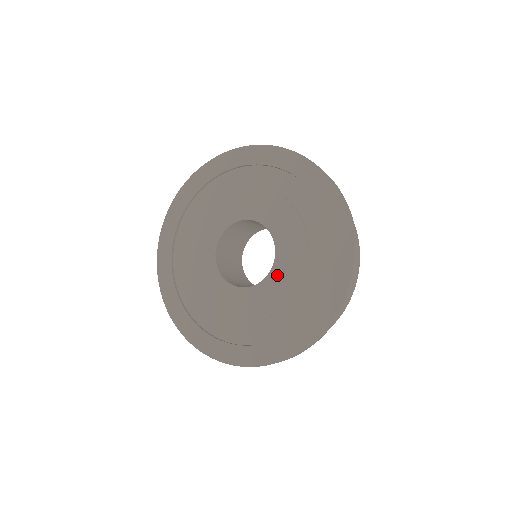
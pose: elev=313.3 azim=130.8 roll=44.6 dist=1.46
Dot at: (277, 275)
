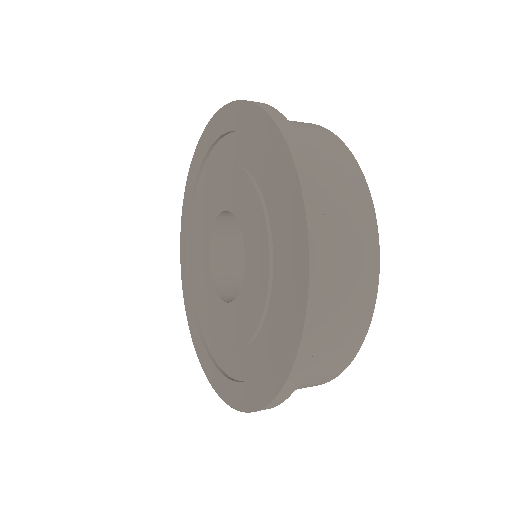
Dot at: (244, 300)
